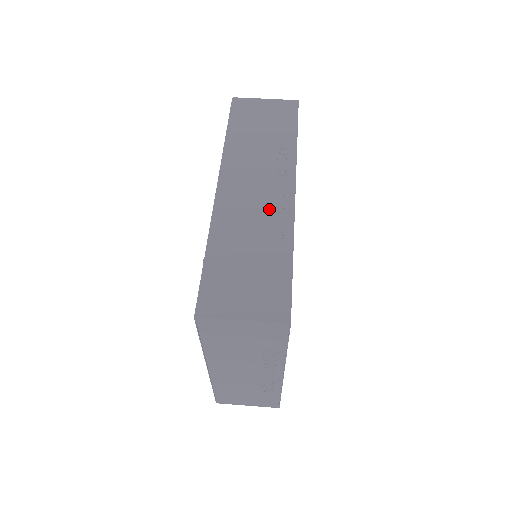
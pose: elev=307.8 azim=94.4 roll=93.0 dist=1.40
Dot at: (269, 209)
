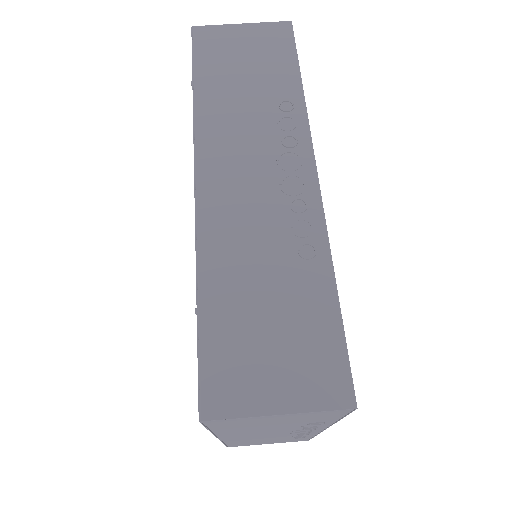
Dot at: (283, 207)
